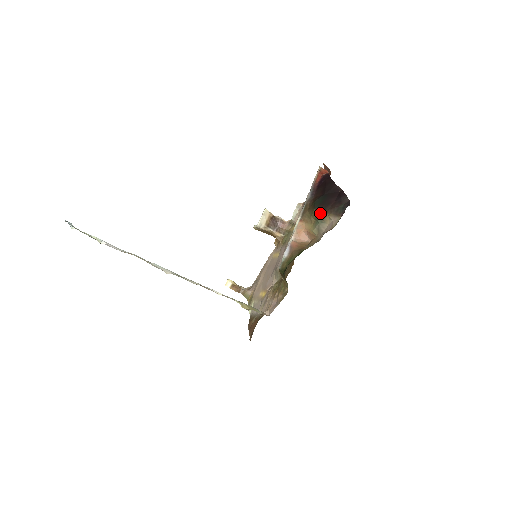
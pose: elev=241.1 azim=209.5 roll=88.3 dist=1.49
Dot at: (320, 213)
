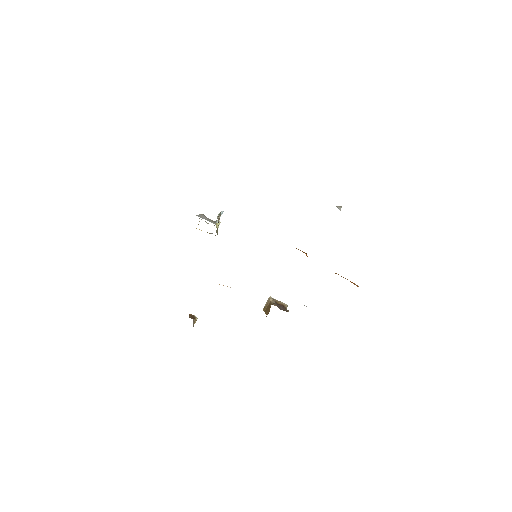
Dot at: occluded
